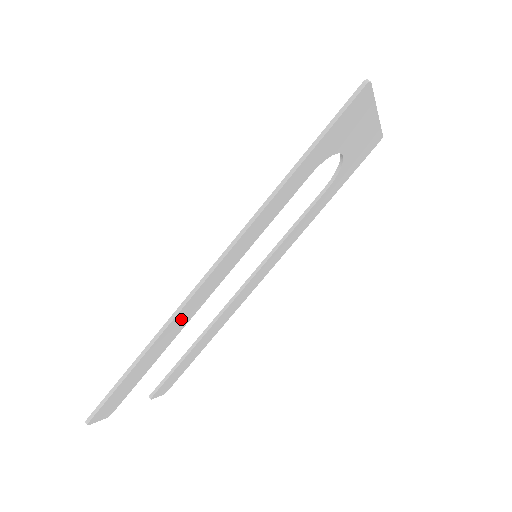
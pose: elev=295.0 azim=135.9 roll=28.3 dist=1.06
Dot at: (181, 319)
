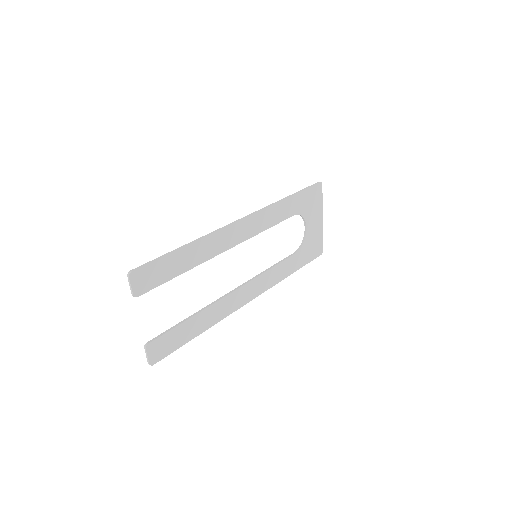
Dot at: (214, 243)
